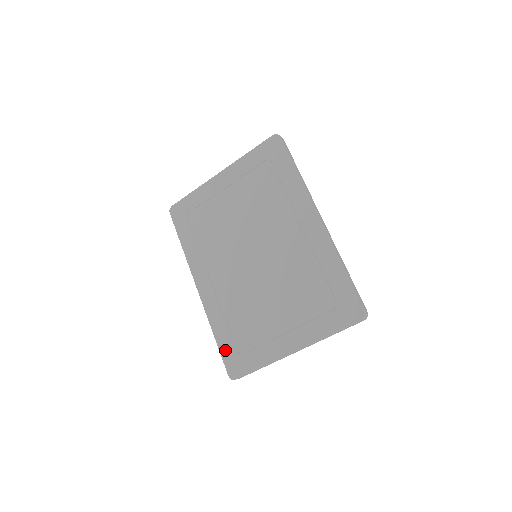
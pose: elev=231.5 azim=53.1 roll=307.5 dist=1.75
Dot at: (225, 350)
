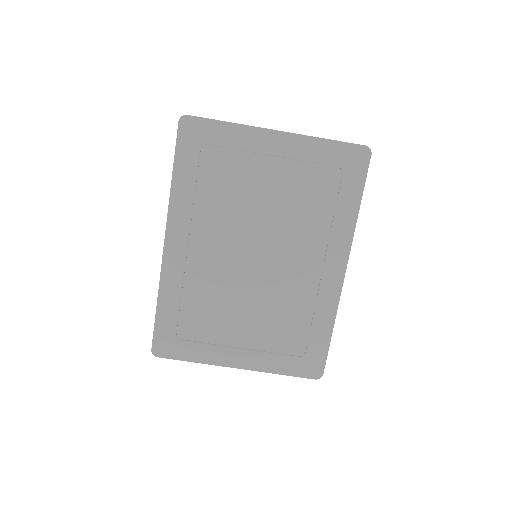
Dot at: (163, 325)
